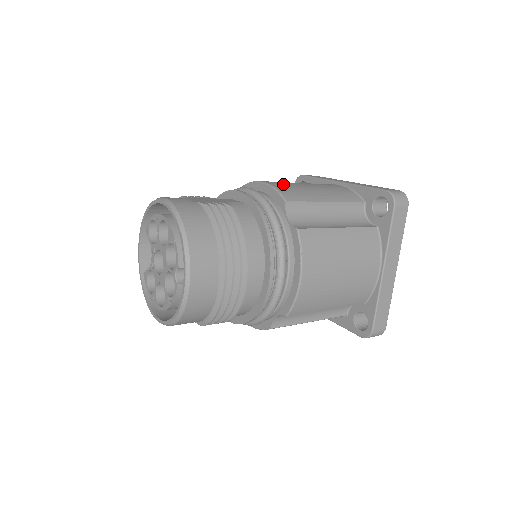
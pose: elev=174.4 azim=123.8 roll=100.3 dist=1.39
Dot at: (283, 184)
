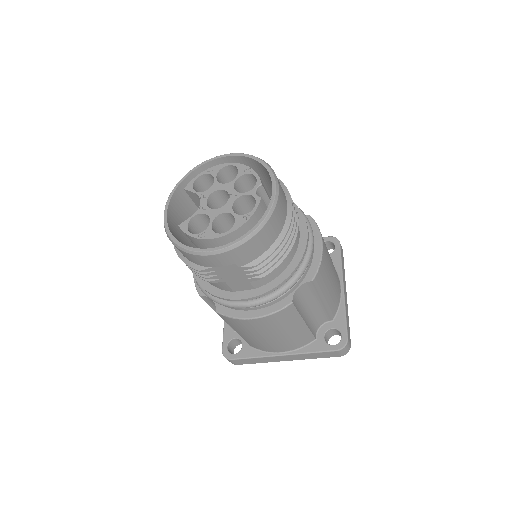
Dot at: occluded
